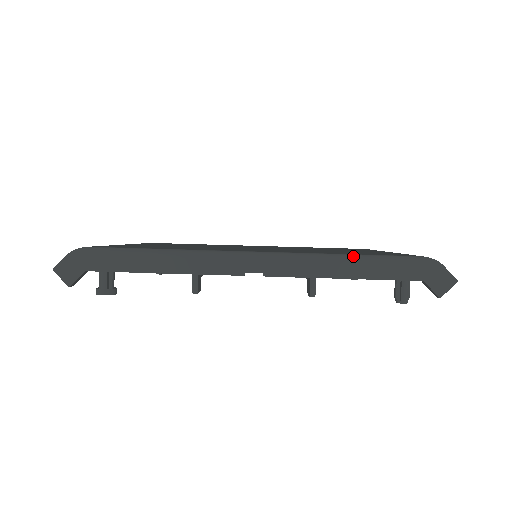
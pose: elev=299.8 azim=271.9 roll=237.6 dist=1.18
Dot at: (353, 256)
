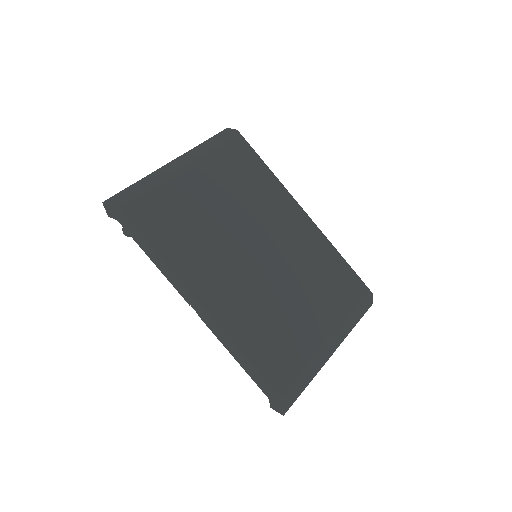
Dot at: (246, 359)
